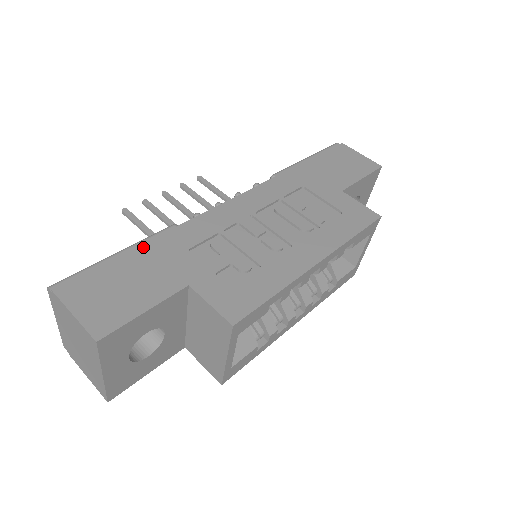
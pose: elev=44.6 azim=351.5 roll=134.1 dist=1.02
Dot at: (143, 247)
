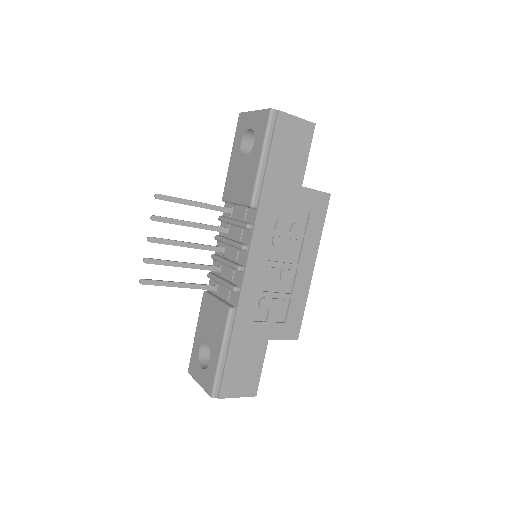
Dot at: (233, 341)
